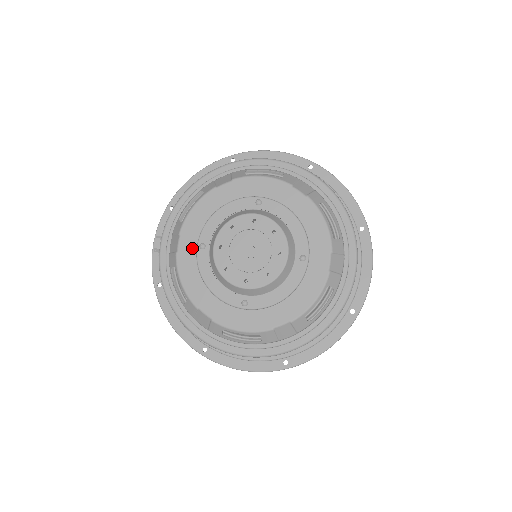
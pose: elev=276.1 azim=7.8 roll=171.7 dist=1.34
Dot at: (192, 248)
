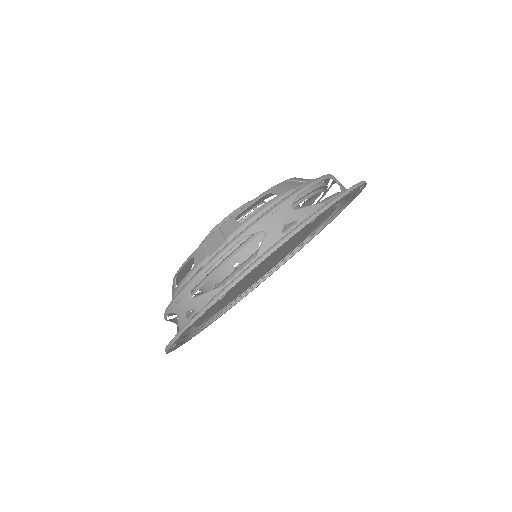
Dot at: occluded
